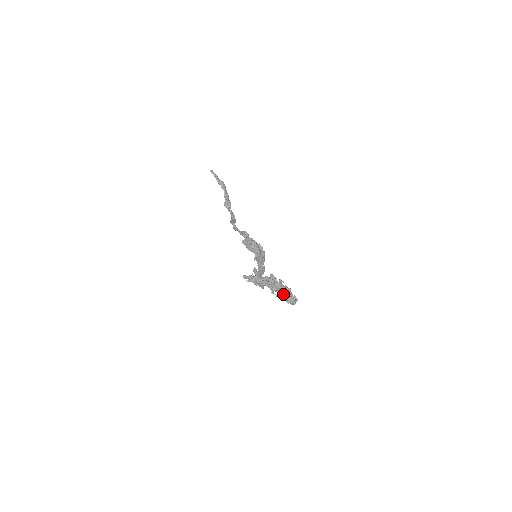
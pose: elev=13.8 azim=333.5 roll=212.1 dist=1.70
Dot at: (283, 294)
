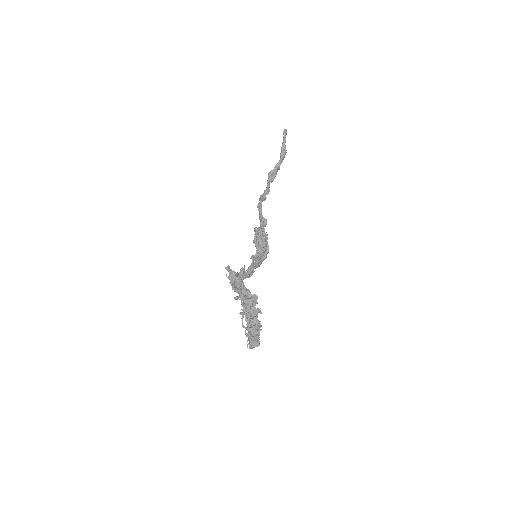
Dot at: (251, 329)
